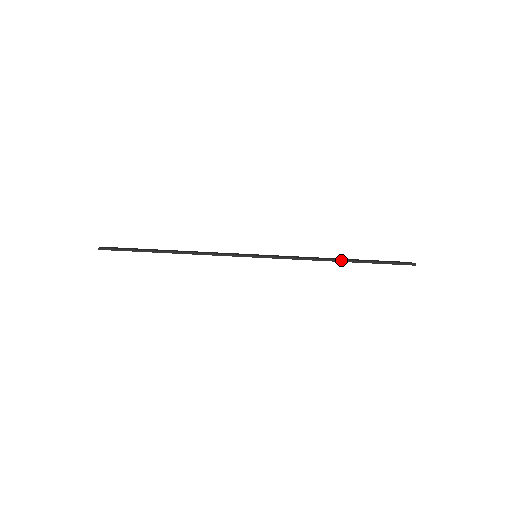
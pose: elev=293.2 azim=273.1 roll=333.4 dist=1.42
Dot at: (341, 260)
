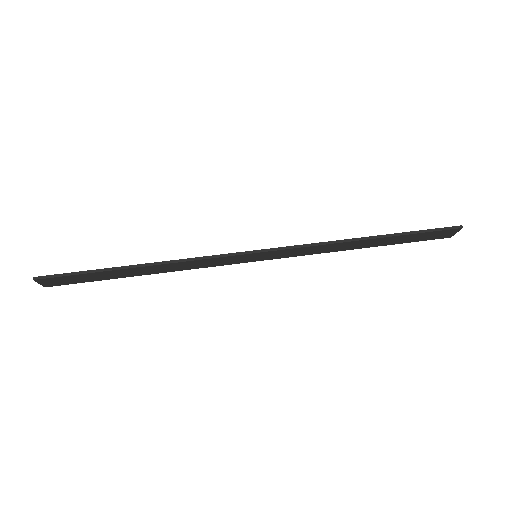
Dot at: (368, 237)
